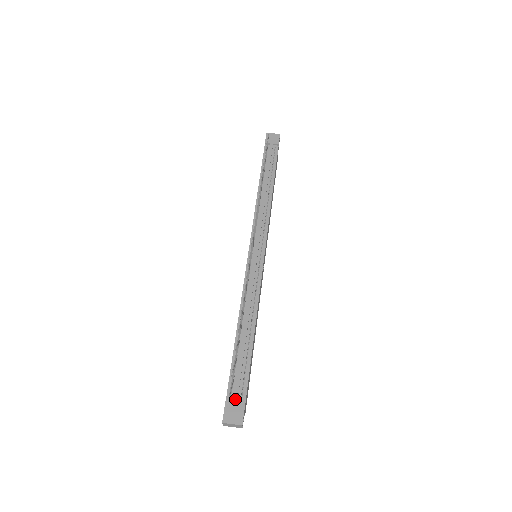
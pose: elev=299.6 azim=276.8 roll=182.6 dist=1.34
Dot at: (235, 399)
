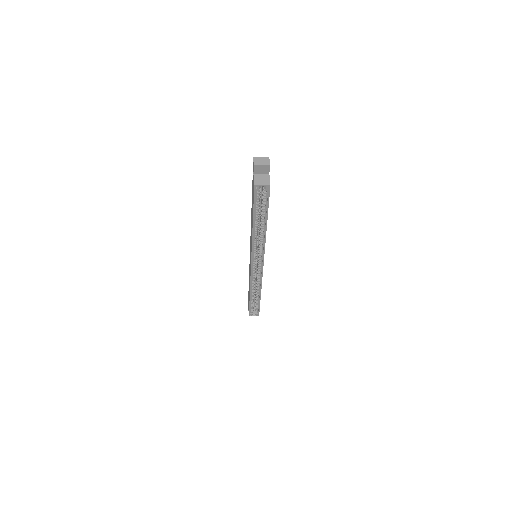
Dot at: occluded
